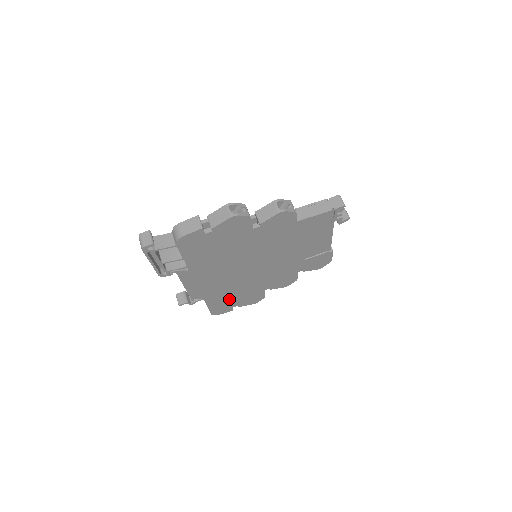
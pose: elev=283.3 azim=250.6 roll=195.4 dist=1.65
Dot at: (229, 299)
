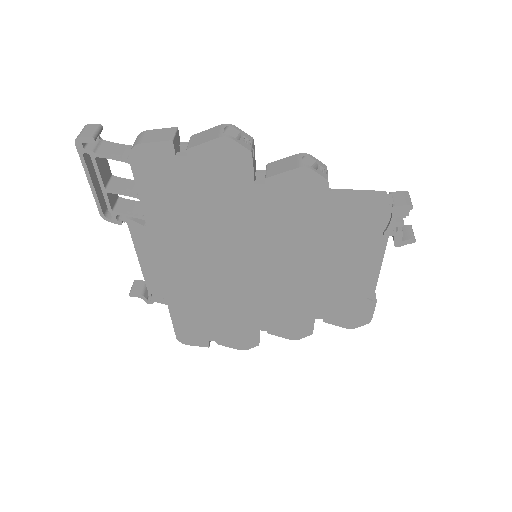
Dot at: (205, 321)
